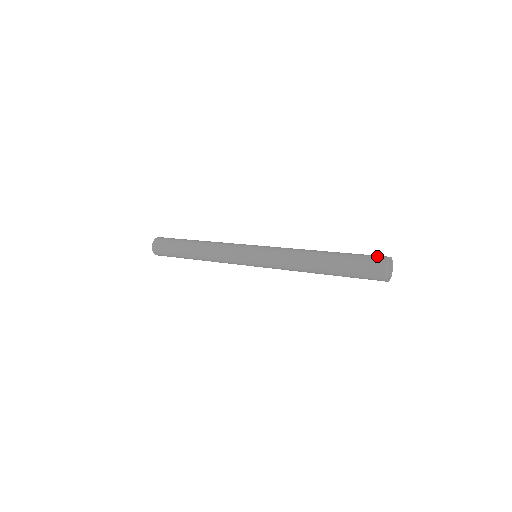
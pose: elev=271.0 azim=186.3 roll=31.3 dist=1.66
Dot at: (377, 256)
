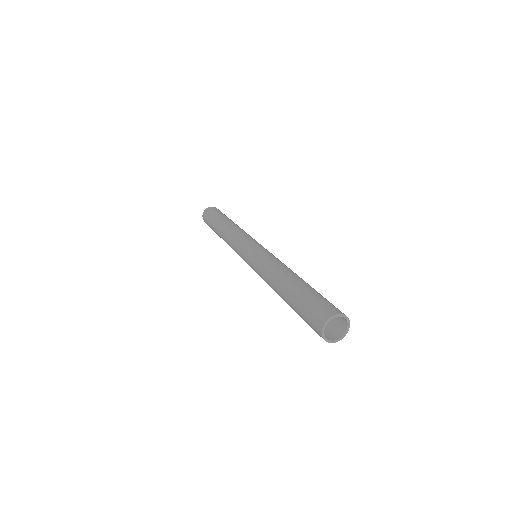
Dot at: (333, 306)
